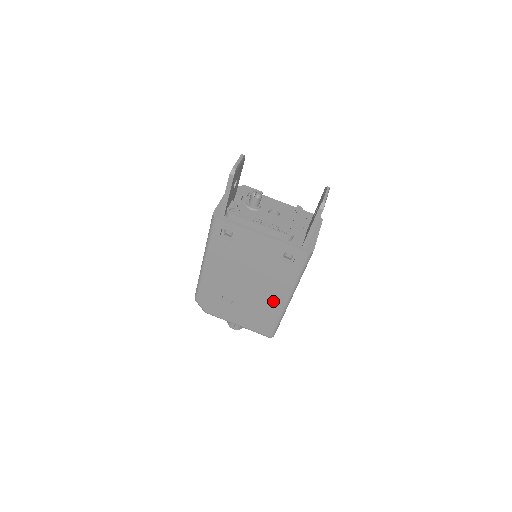
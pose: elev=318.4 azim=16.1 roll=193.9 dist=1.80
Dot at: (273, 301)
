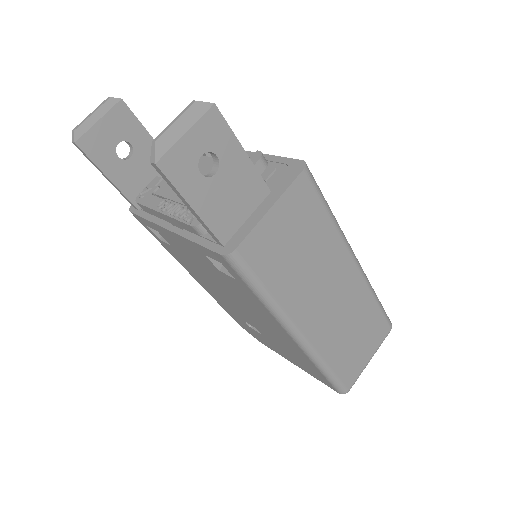
Dot at: (284, 338)
